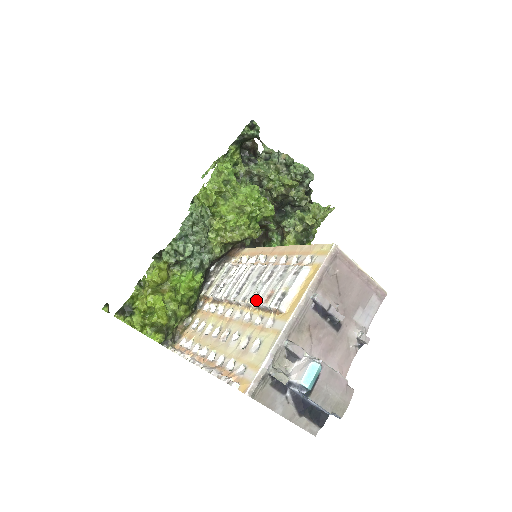
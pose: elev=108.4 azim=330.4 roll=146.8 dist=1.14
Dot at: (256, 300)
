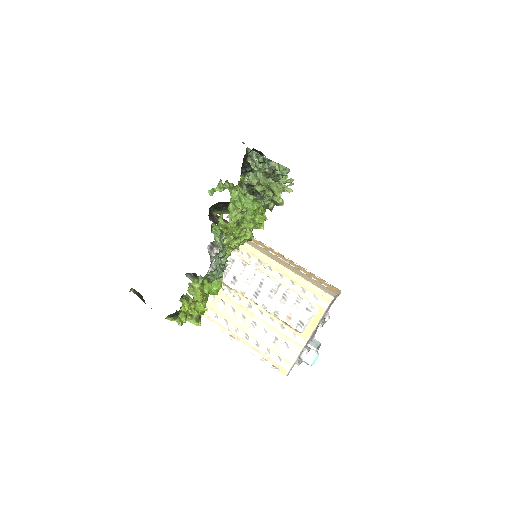
Dot at: (278, 316)
